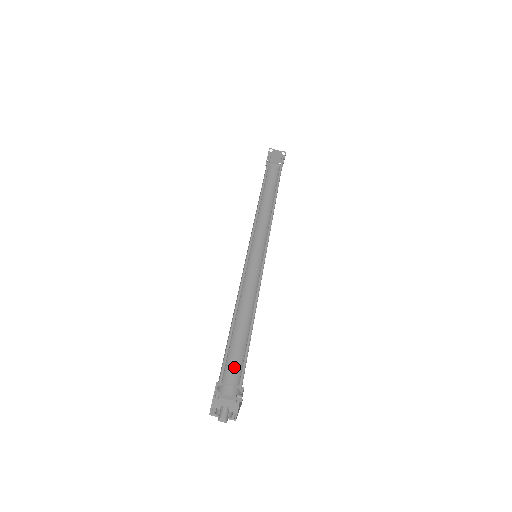
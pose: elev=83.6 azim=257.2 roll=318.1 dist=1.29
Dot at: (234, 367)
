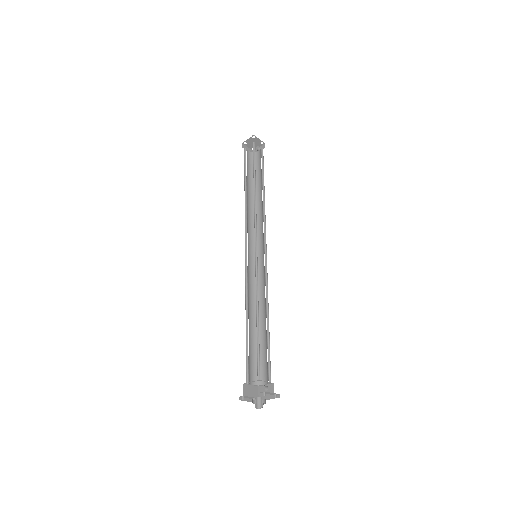
Dot at: (252, 360)
